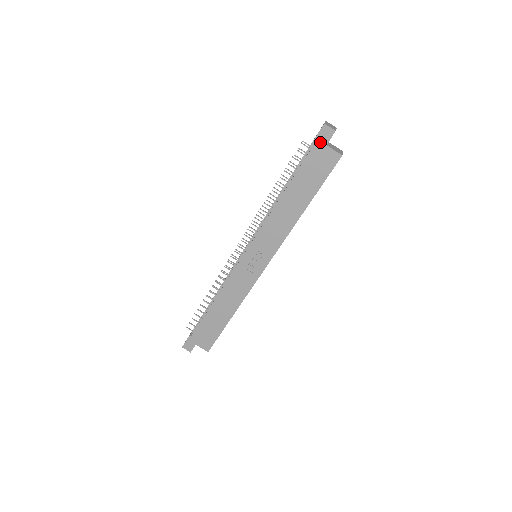
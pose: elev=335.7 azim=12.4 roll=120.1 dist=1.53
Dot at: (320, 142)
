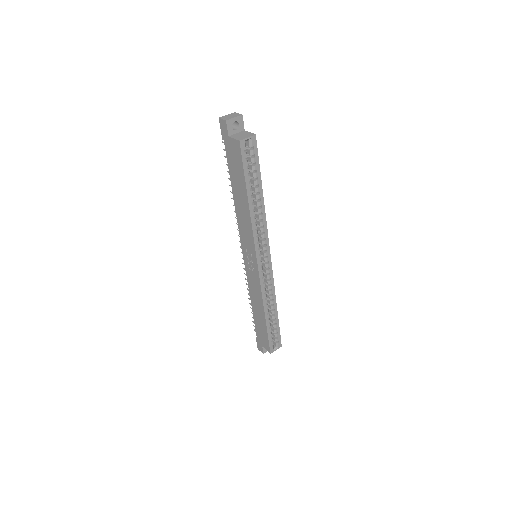
Dot at: (225, 136)
